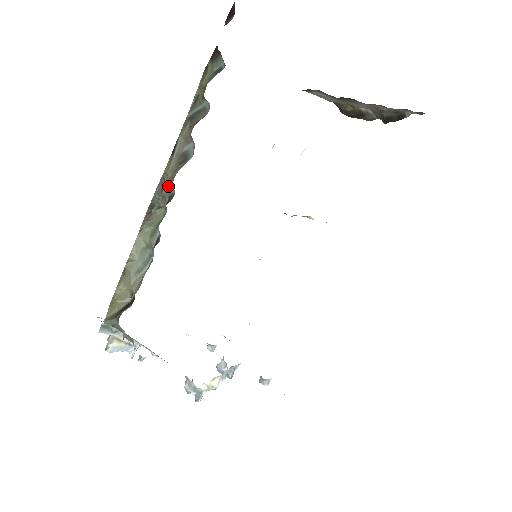
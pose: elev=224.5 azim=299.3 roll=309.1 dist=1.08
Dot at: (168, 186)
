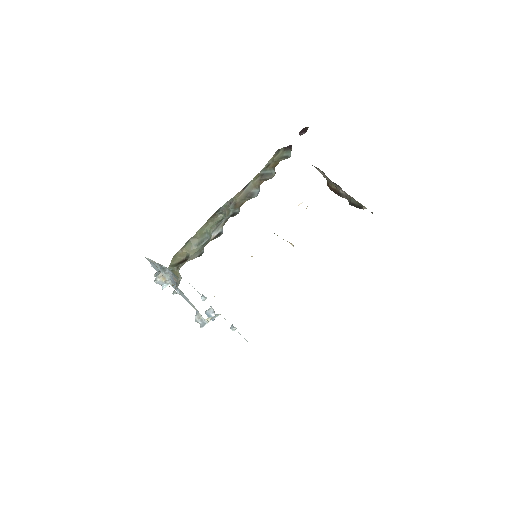
Dot at: (235, 206)
